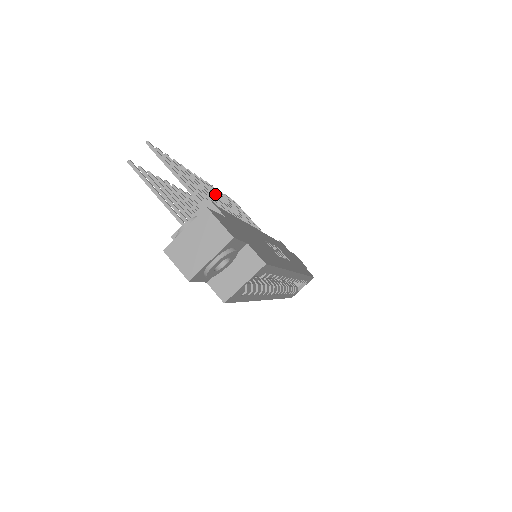
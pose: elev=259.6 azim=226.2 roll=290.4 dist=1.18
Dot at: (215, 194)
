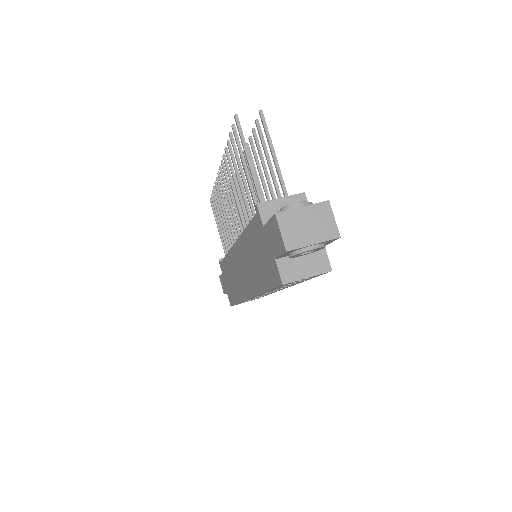
Dot at: occluded
